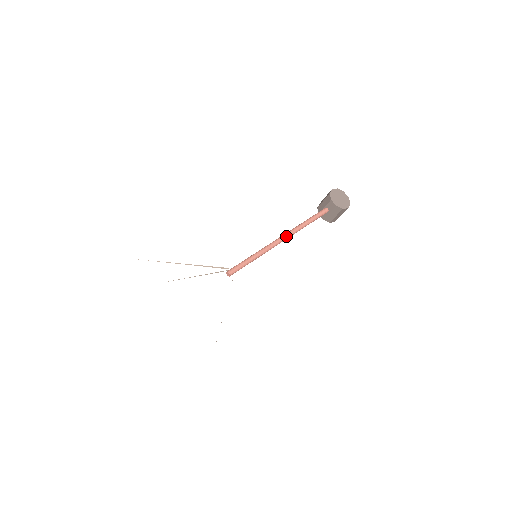
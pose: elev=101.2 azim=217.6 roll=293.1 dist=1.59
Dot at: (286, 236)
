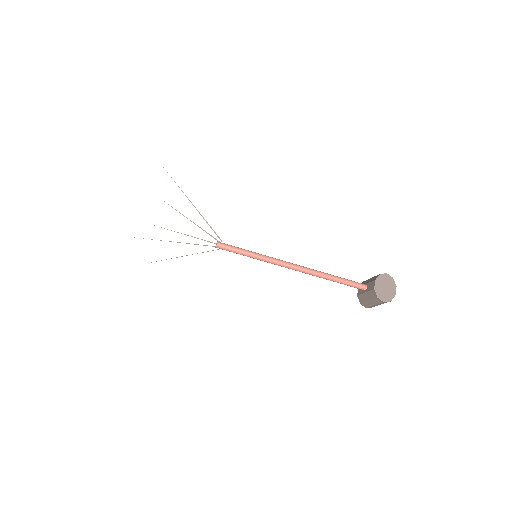
Dot at: (300, 268)
